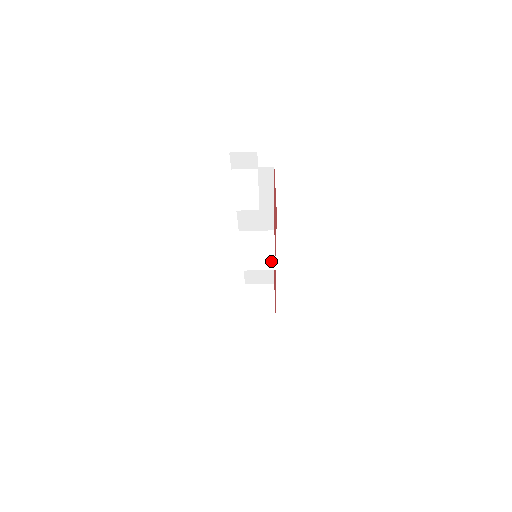
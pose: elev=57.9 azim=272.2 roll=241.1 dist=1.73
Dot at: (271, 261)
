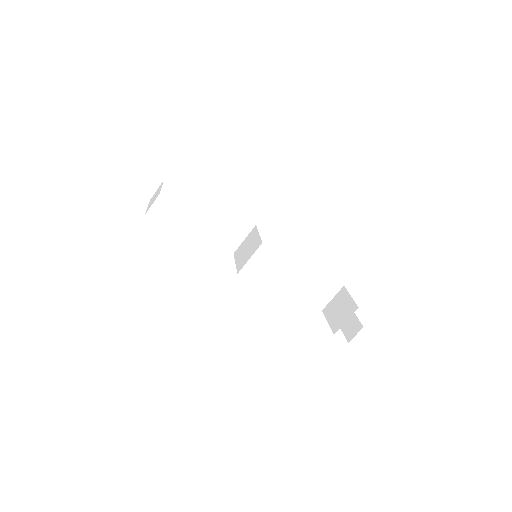
Dot at: (258, 242)
